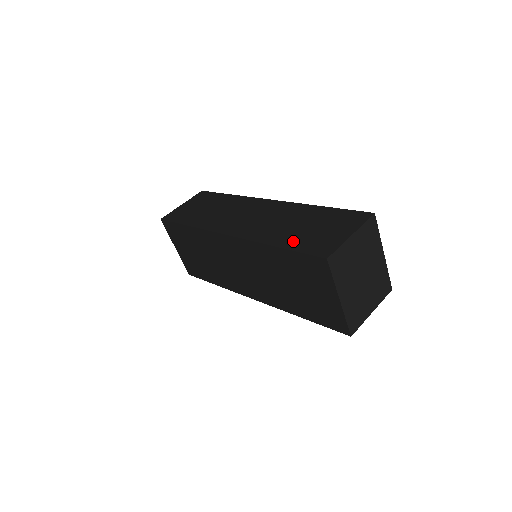
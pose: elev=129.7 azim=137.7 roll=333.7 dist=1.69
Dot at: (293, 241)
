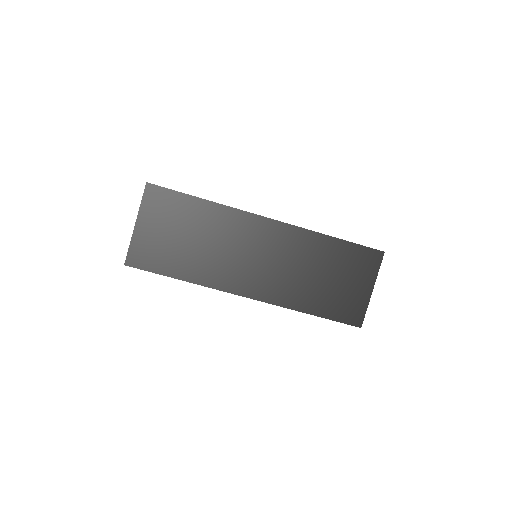
Dot at: occluded
